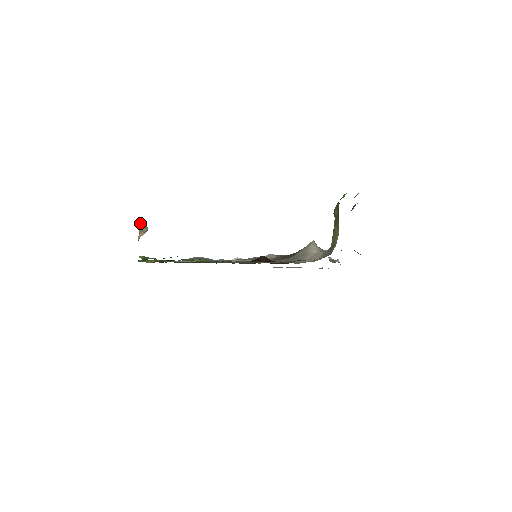
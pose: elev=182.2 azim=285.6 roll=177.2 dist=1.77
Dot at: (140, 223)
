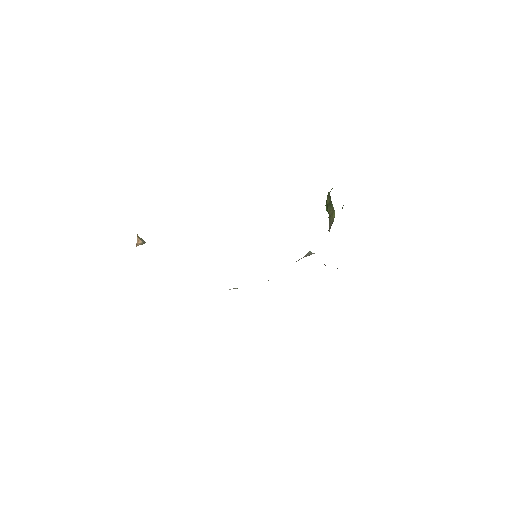
Dot at: occluded
